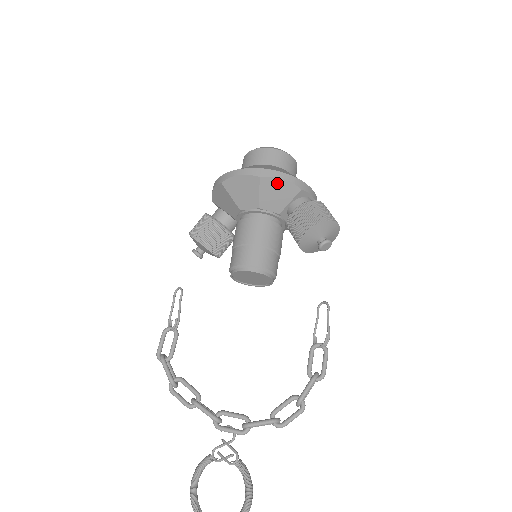
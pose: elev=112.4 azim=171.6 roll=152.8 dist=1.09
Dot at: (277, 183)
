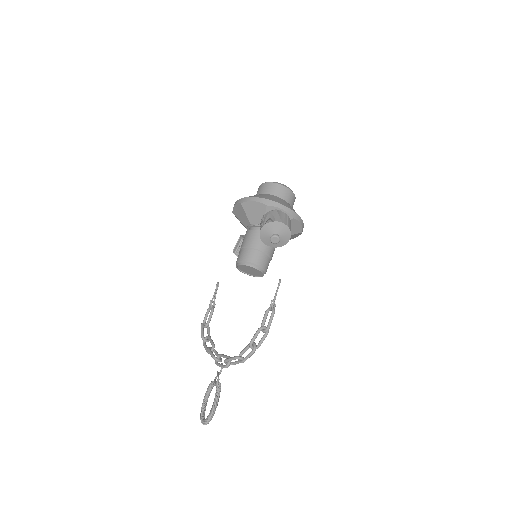
Dot at: (252, 205)
